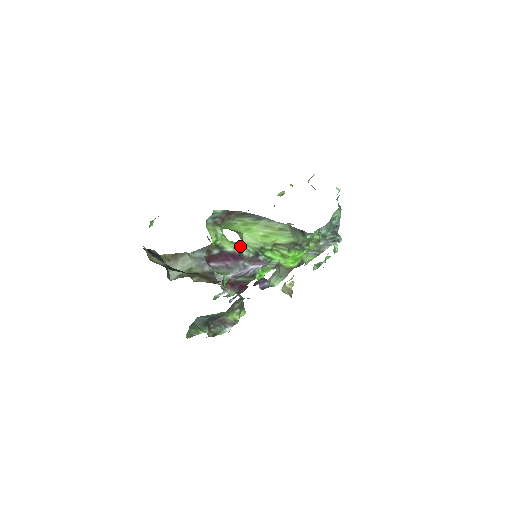
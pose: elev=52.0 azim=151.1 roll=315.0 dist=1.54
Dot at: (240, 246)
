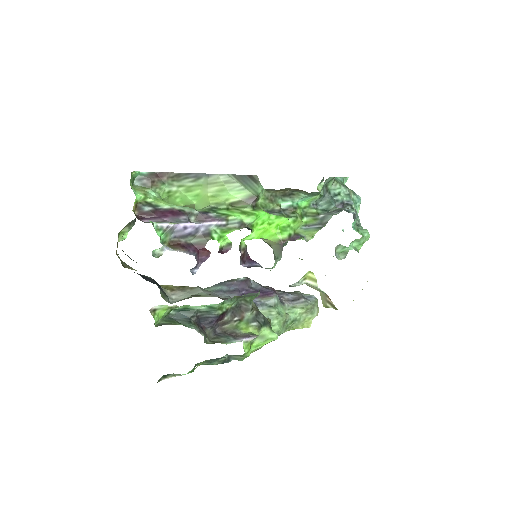
Dot at: (183, 207)
